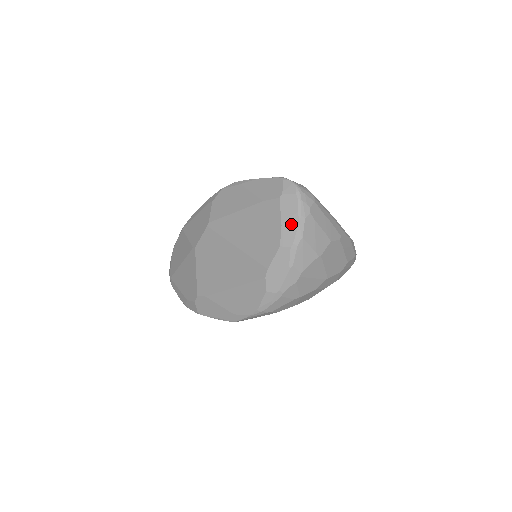
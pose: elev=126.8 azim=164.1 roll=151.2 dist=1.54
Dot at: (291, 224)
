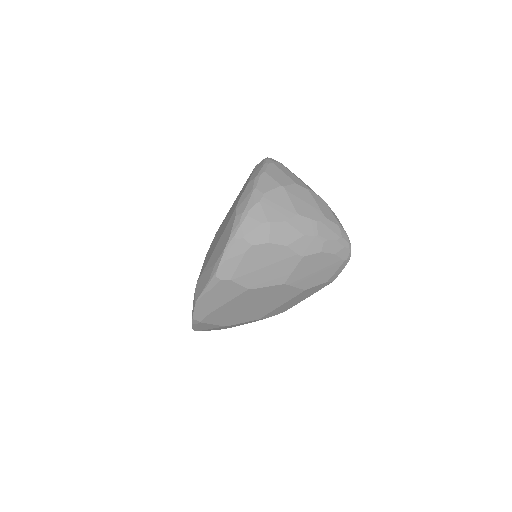
Dot at: (258, 170)
